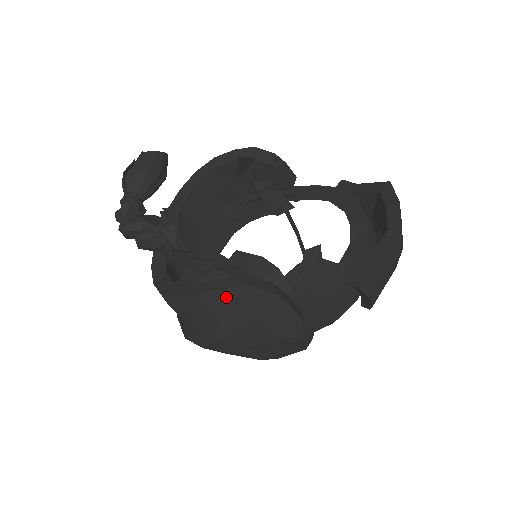
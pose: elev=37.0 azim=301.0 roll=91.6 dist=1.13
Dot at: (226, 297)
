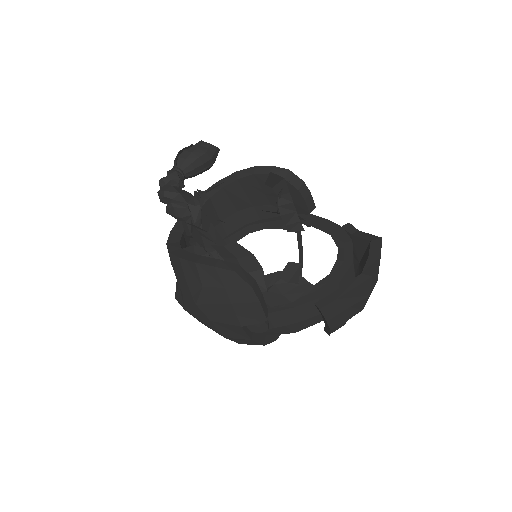
Dot at: (213, 273)
